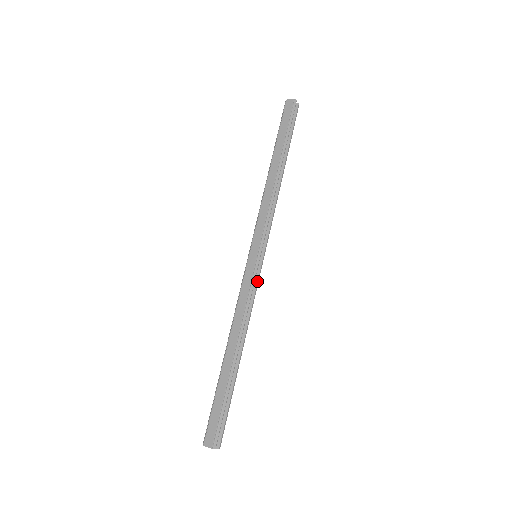
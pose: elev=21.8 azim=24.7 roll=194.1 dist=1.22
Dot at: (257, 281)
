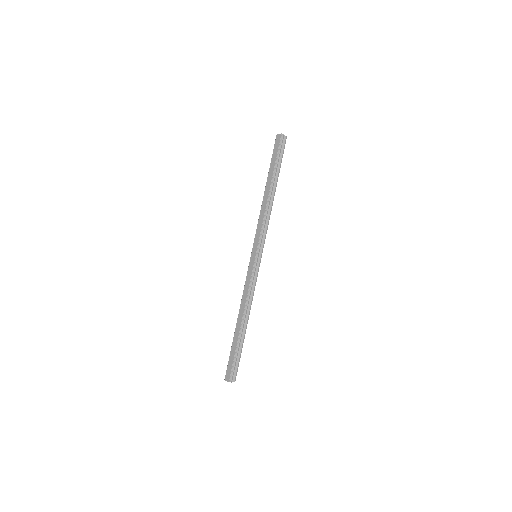
Dot at: (257, 274)
